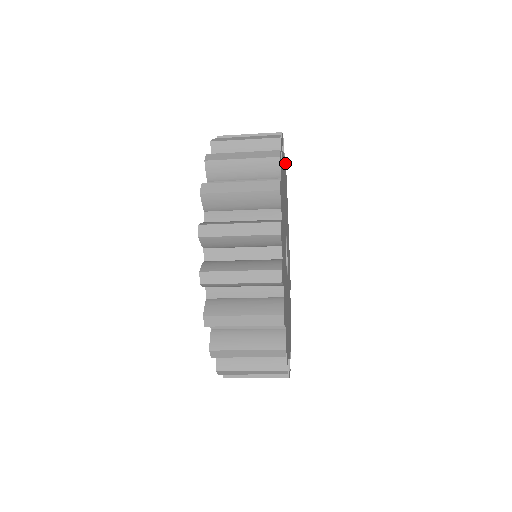
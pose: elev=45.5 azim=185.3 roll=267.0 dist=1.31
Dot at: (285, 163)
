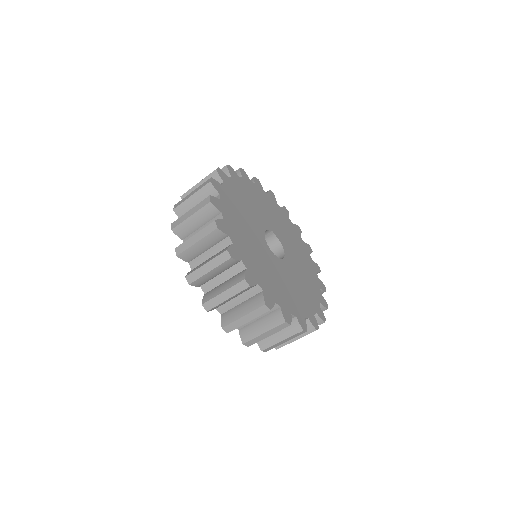
Dot at: (245, 174)
